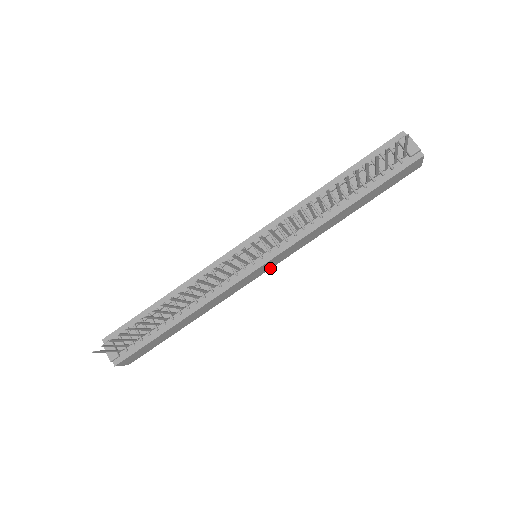
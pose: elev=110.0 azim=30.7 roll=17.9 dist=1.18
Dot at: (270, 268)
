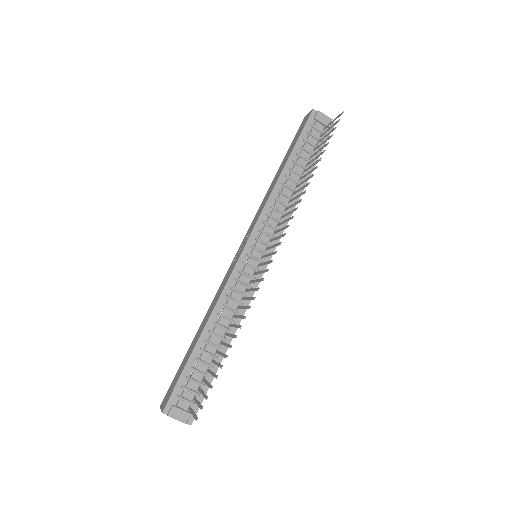
Dot at: occluded
